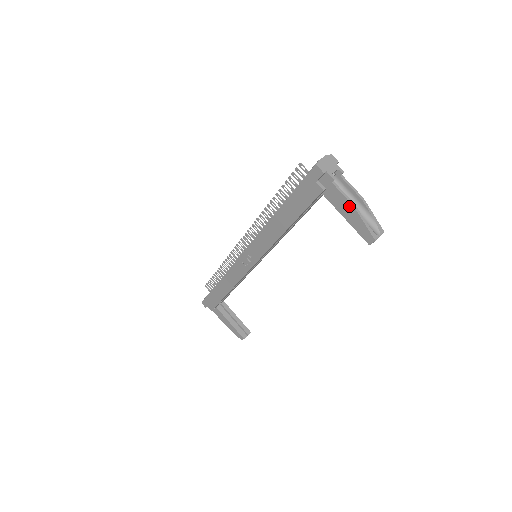
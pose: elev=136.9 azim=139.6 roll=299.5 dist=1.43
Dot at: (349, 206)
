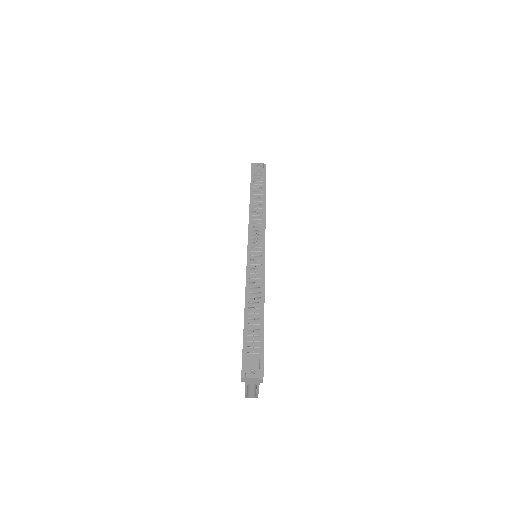
Dot at: occluded
